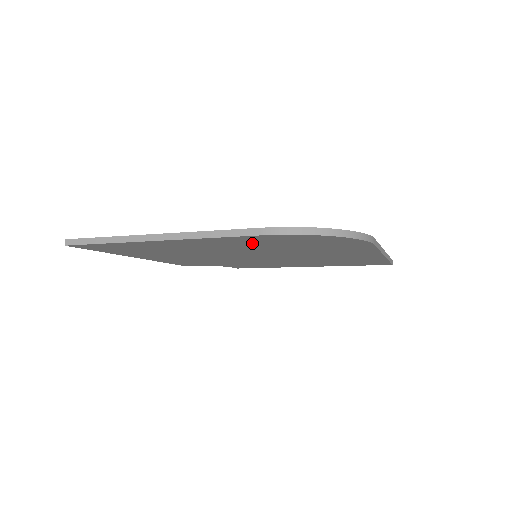
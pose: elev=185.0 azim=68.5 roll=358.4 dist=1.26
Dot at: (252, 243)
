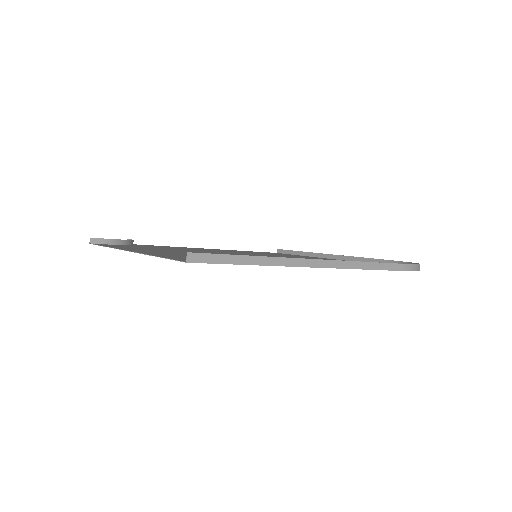
Dot at: occluded
